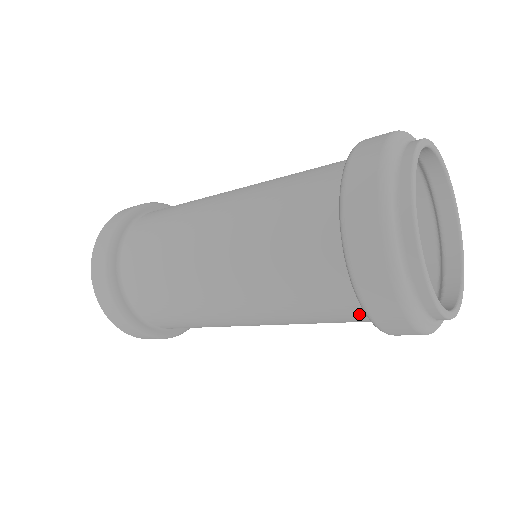
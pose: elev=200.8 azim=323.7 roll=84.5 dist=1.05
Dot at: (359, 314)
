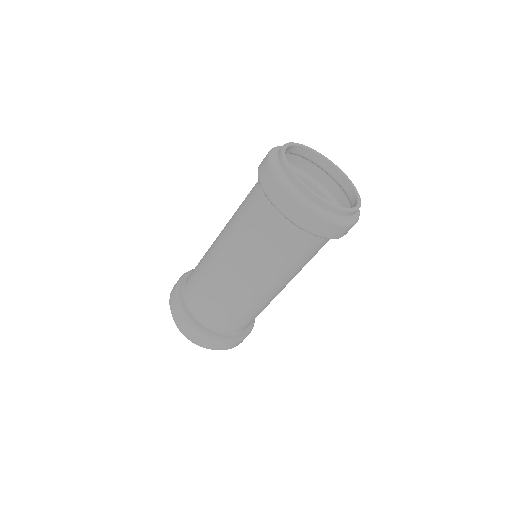
Dot at: (319, 240)
